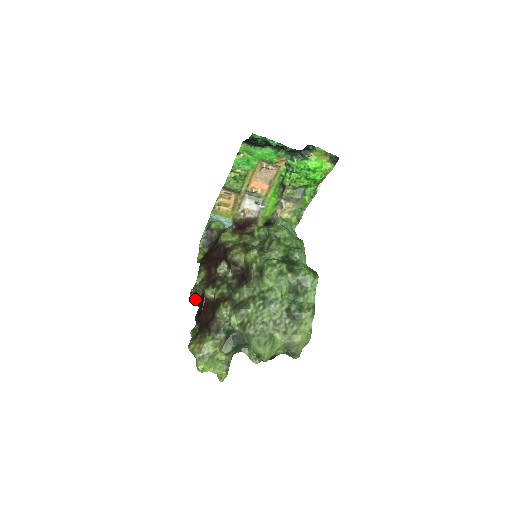
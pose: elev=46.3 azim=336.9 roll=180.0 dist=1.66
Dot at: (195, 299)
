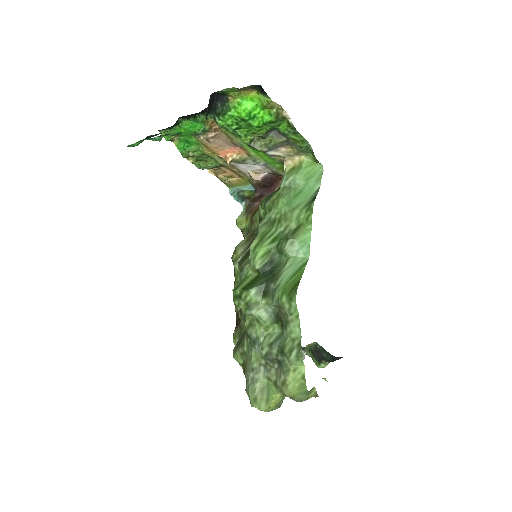
Dot at: occluded
